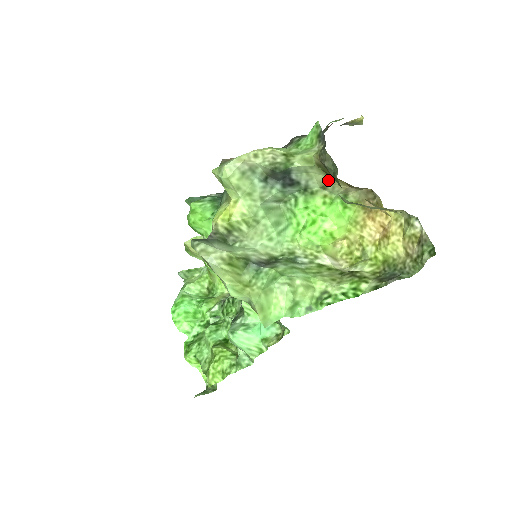
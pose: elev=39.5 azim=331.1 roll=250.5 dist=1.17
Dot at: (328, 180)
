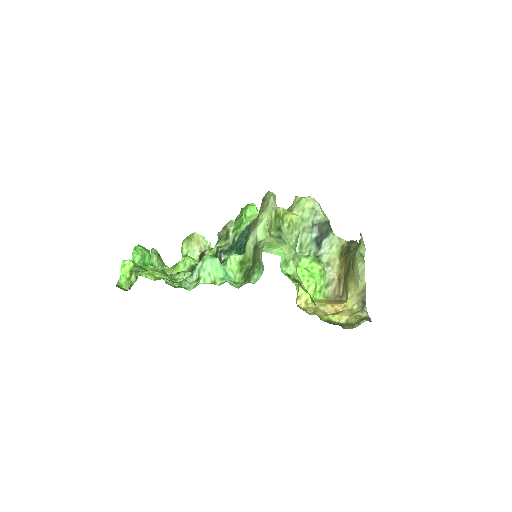
Dot at: (336, 261)
